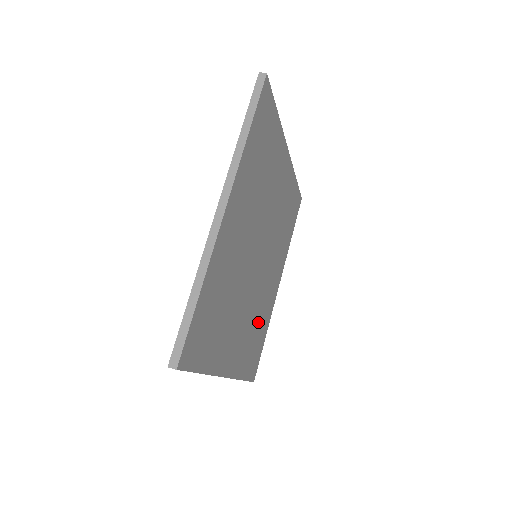
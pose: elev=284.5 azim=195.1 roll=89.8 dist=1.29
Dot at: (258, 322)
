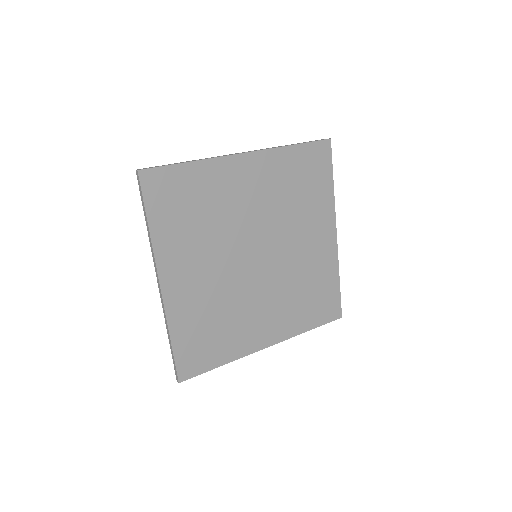
Dot at: (306, 285)
